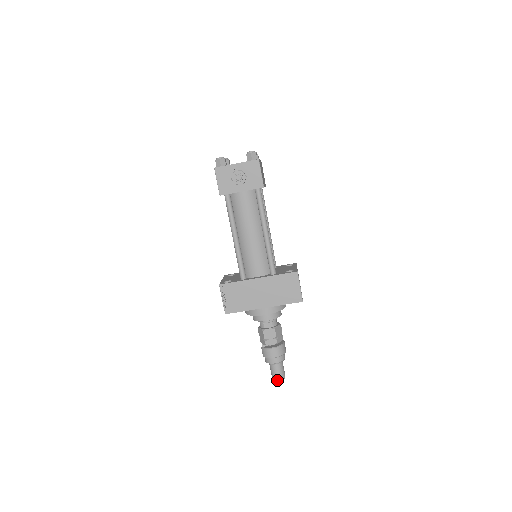
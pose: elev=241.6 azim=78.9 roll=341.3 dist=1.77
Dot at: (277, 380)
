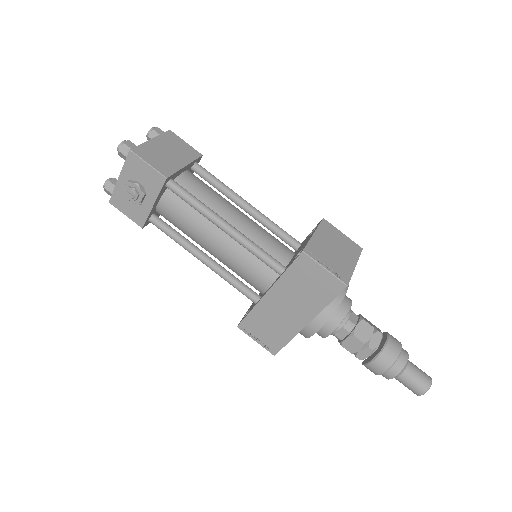
Dot at: (419, 394)
